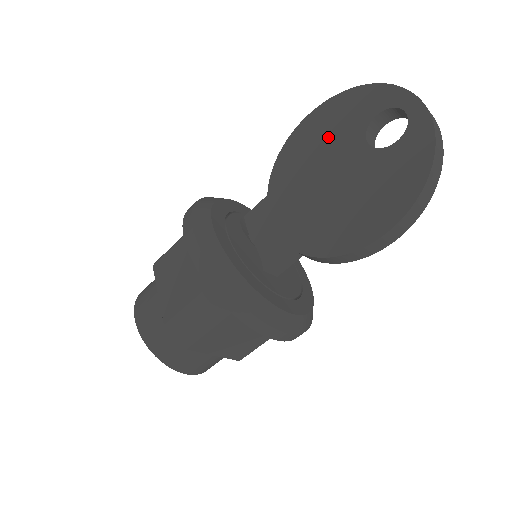
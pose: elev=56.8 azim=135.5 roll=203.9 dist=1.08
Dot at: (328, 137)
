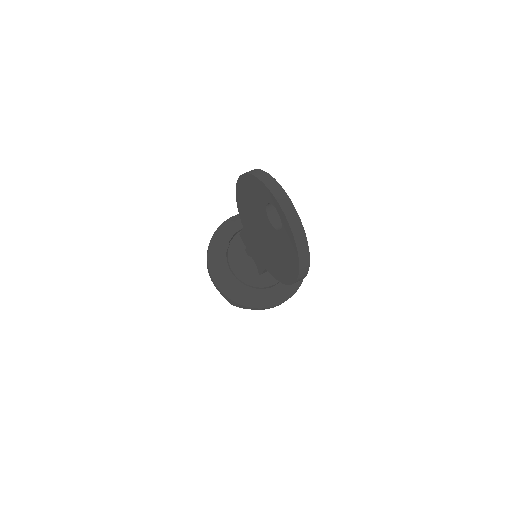
Dot at: (252, 205)
